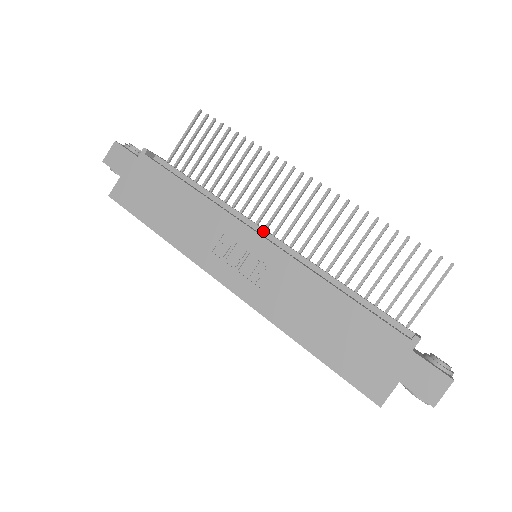
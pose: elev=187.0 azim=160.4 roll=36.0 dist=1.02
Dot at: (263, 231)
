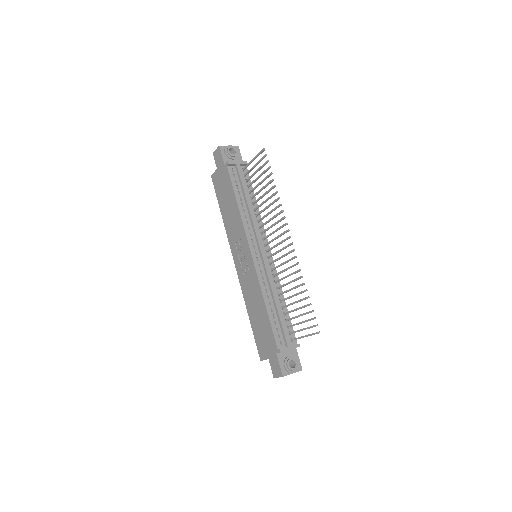
Dot at: (259, 248)
